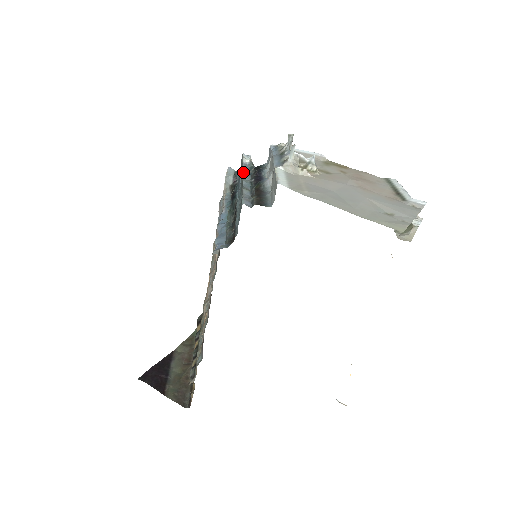
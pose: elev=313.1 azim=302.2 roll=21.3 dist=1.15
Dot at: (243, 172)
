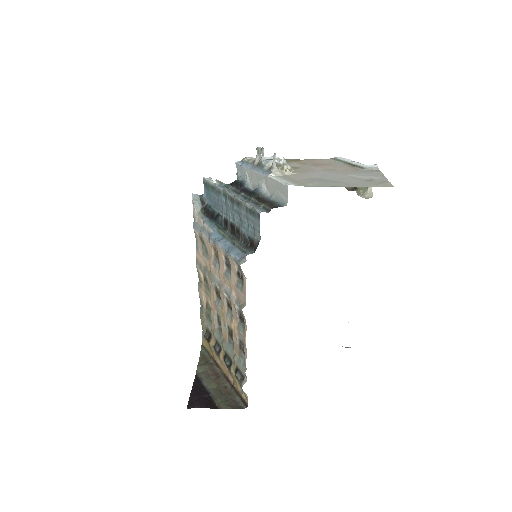
Dot at: (227, 191)
